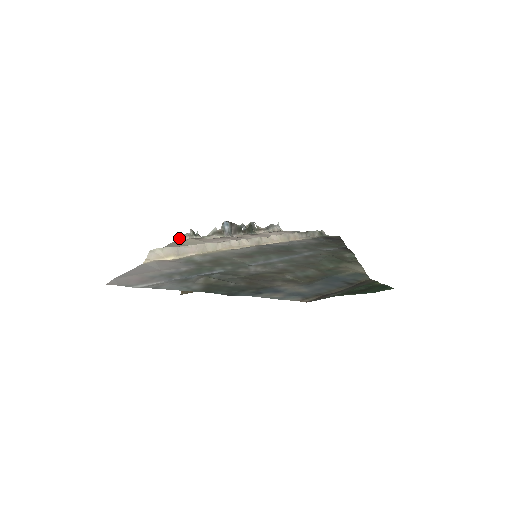
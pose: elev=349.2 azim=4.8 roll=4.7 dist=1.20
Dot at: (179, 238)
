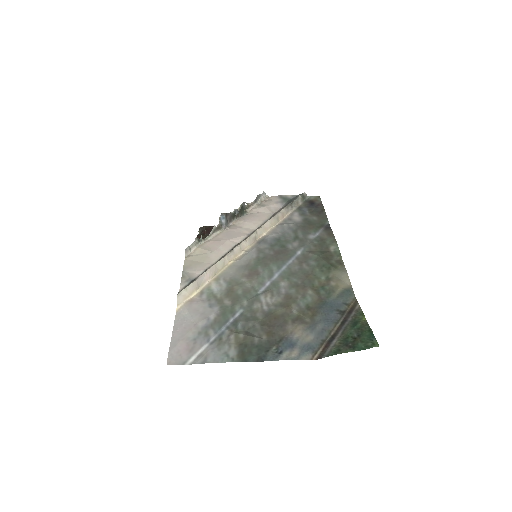
Dot at: (188, 251)
